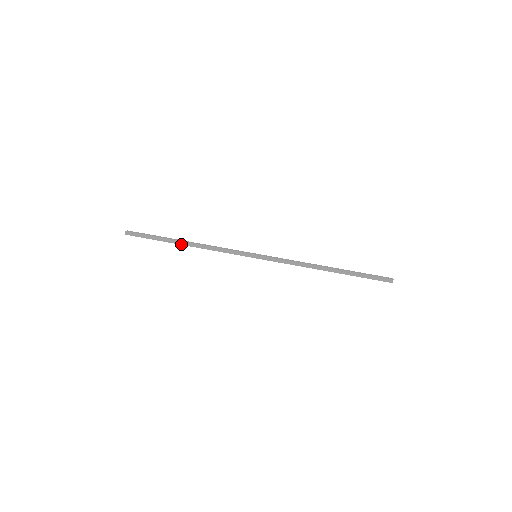
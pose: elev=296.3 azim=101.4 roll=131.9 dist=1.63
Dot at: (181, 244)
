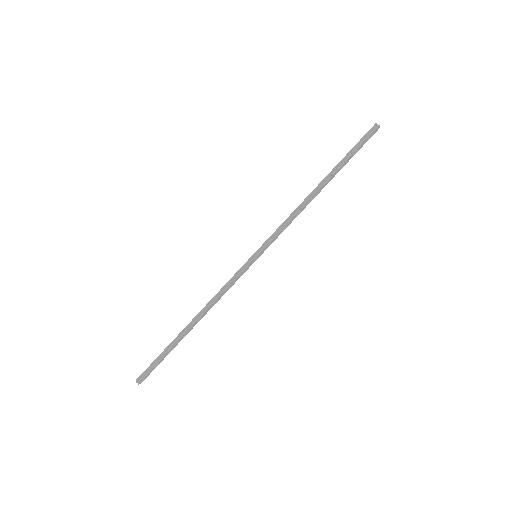
Dot at: occluded
